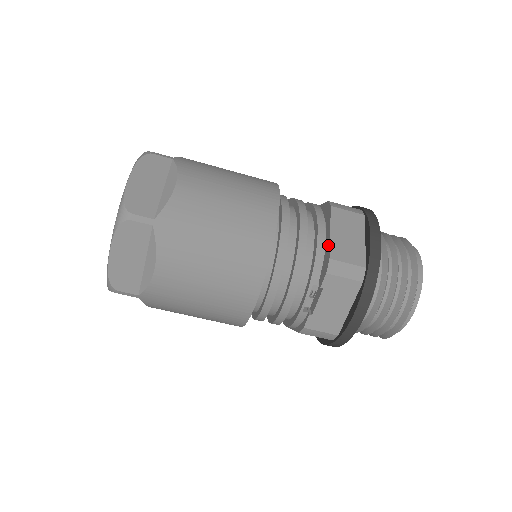
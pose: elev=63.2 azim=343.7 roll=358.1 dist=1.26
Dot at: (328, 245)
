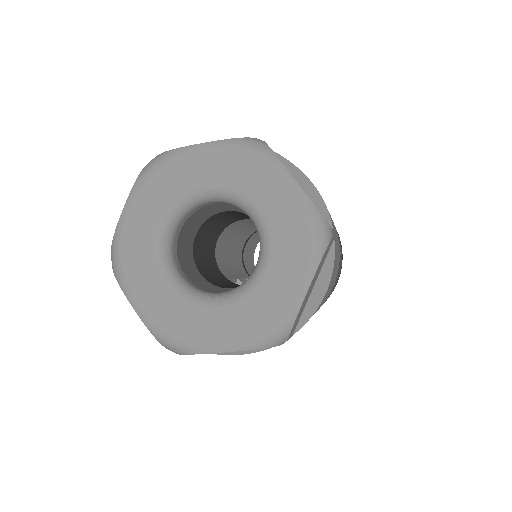
Dot at: occluded
